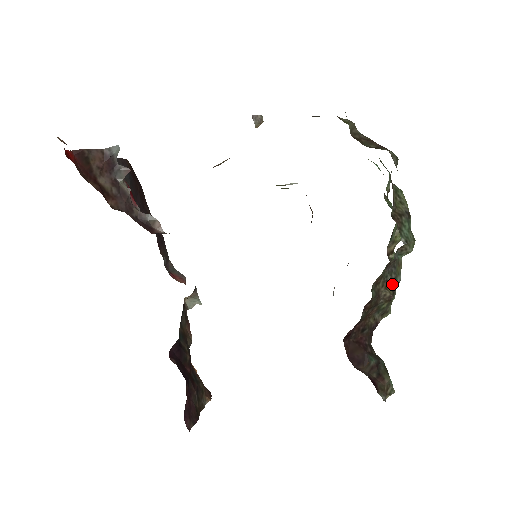
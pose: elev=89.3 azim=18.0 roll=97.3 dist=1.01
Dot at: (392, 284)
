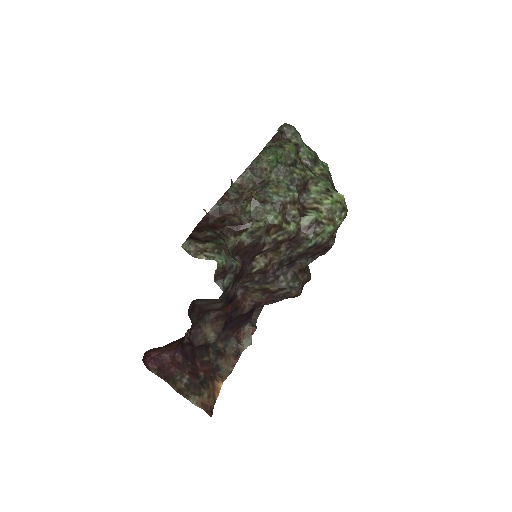
Dot at: (264, 197)
